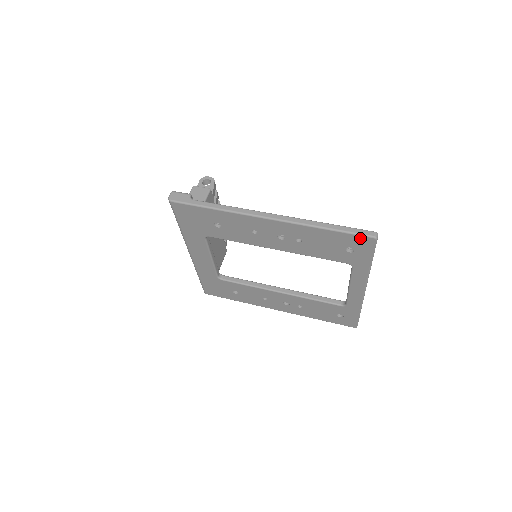
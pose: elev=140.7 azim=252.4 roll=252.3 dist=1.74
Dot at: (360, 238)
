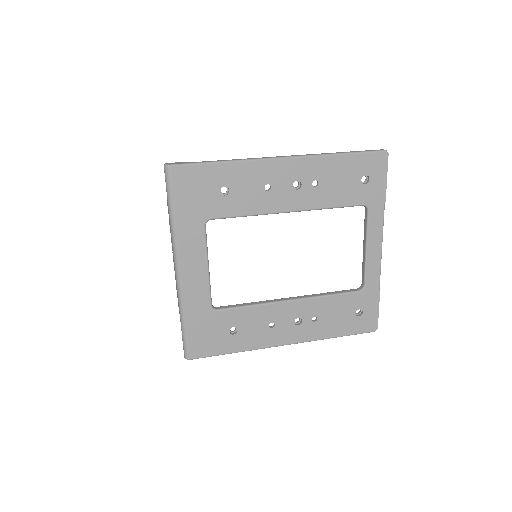
Dot at: (373, 156)
